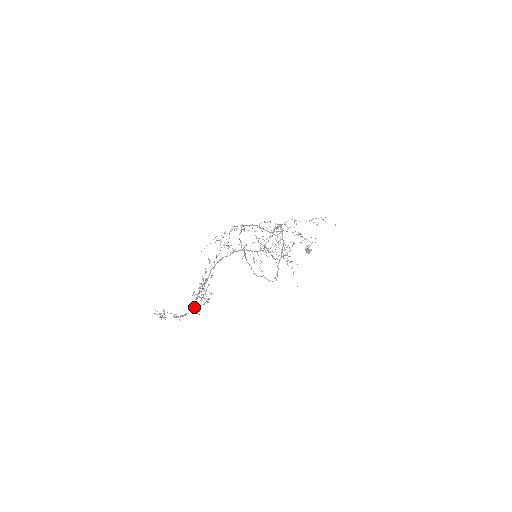
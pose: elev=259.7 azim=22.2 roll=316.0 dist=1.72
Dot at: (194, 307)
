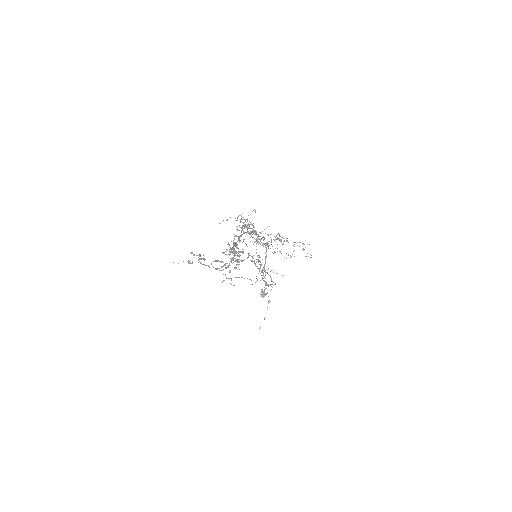
Dot at: occluded
